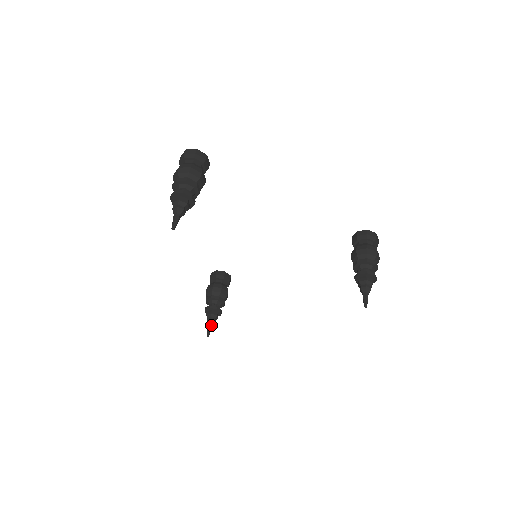
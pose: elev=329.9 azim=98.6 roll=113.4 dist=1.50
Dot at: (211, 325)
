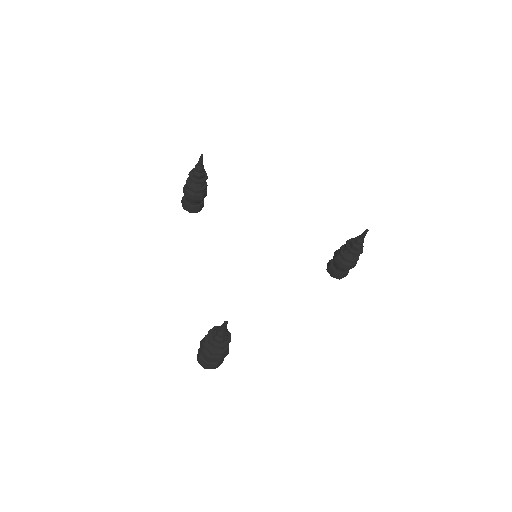
Dot at: occluded
